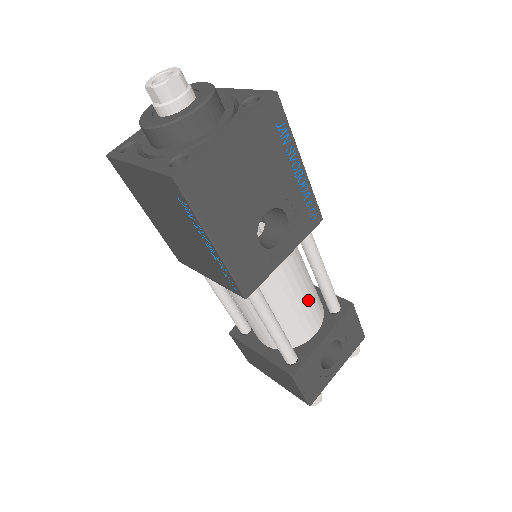
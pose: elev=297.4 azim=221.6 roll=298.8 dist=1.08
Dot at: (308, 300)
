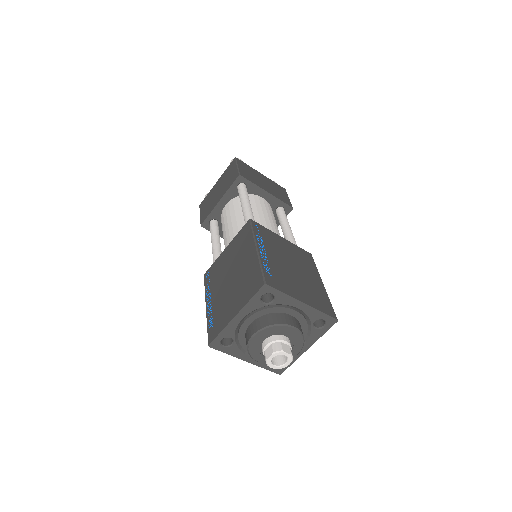
Dot at: occluded
